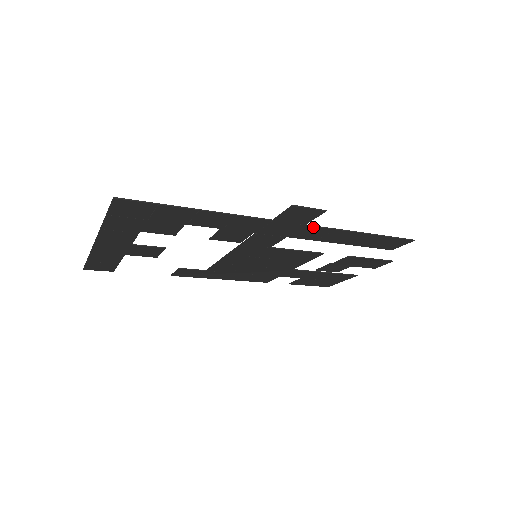
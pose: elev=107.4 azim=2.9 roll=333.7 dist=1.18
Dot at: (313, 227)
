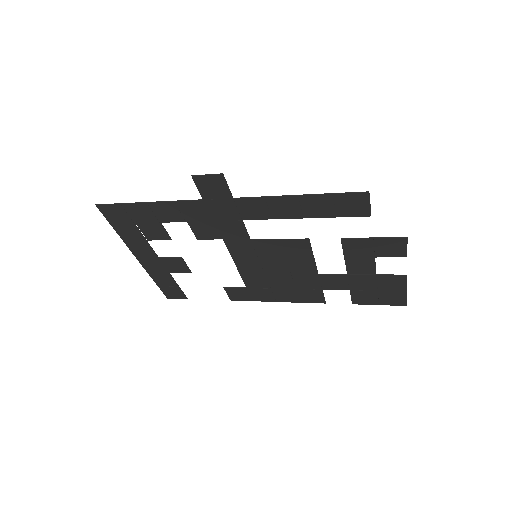
Dot at: (243, 199)
